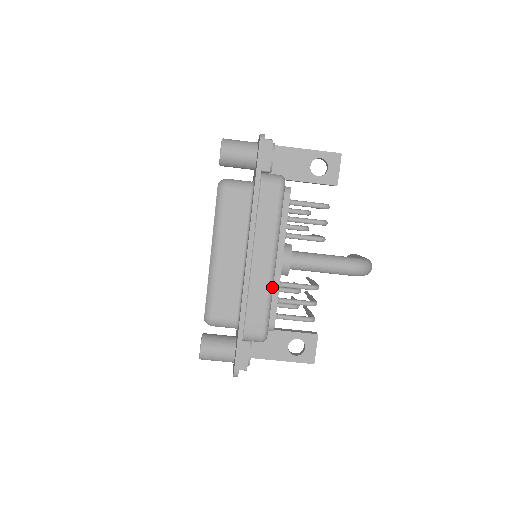
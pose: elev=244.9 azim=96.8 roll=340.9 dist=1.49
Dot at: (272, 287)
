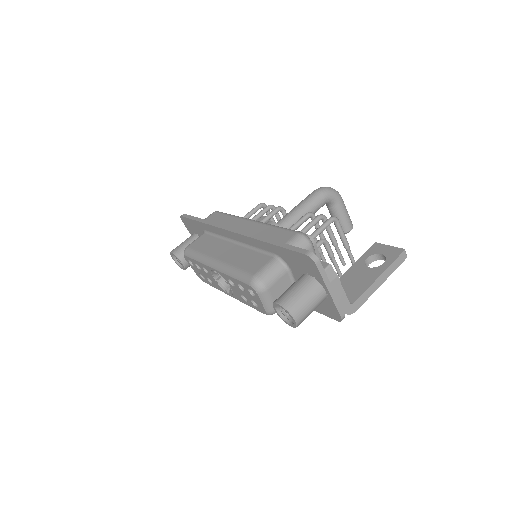
Dot at: occluded
